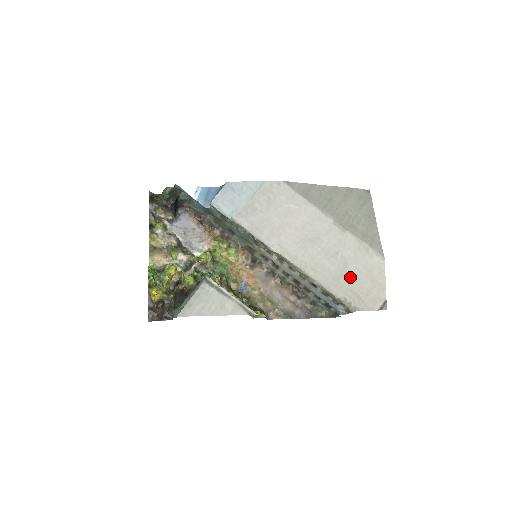
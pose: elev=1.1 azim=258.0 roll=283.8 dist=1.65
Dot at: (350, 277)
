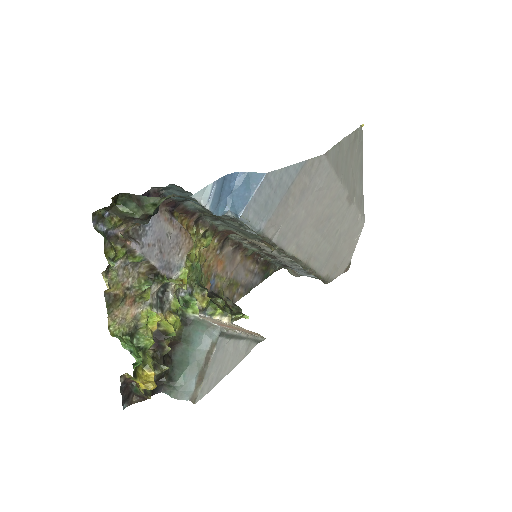
Dot at: (337, 252)
